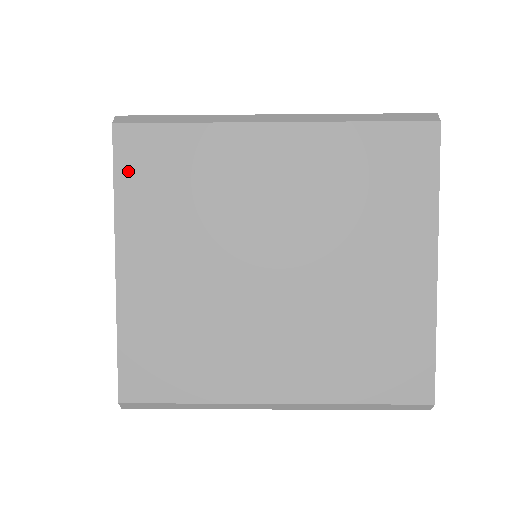
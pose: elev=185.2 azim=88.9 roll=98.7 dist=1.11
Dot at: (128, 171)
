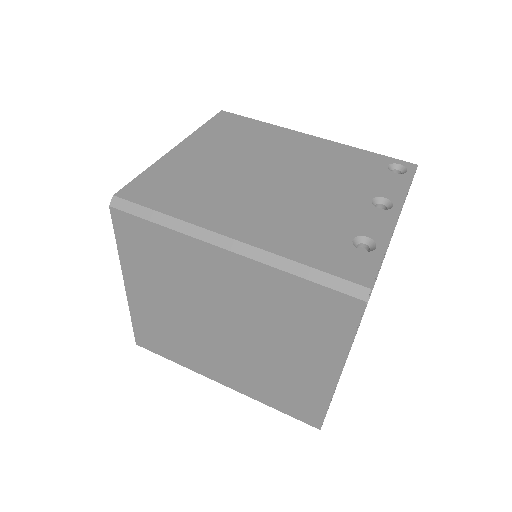
Dot at: (124, 239)
